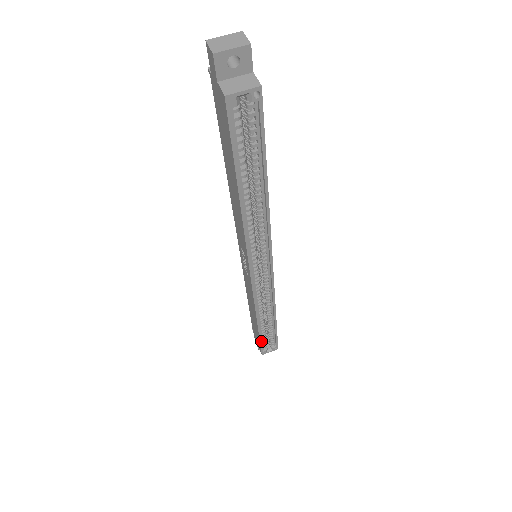
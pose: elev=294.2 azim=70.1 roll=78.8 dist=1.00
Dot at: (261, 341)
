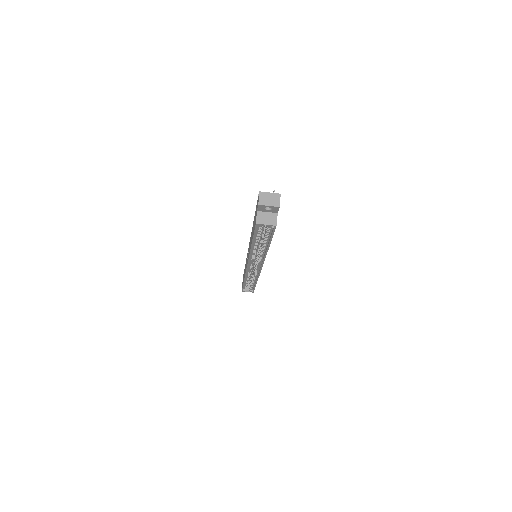
Dot at: occluded
